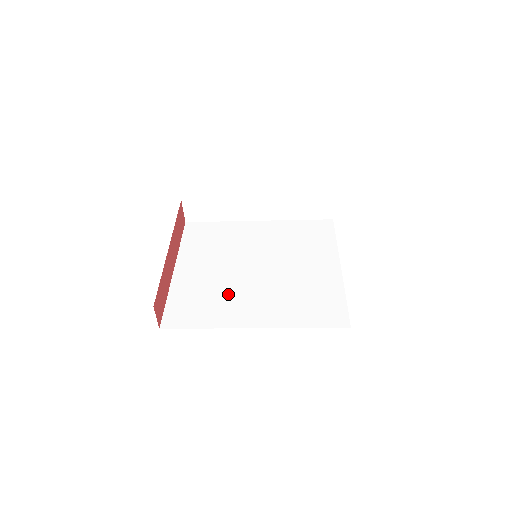
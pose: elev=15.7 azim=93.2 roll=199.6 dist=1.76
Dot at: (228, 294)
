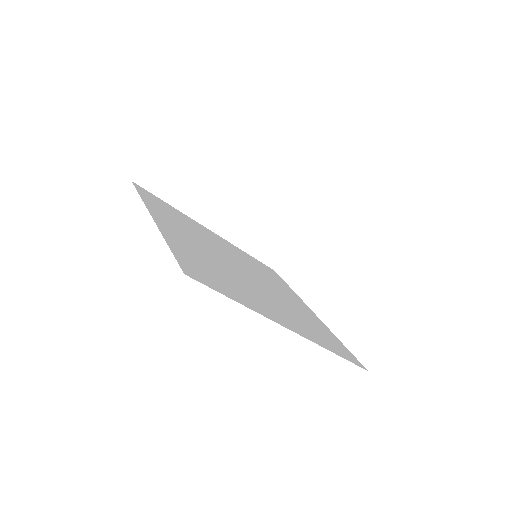
Dot at: (238, 281)
